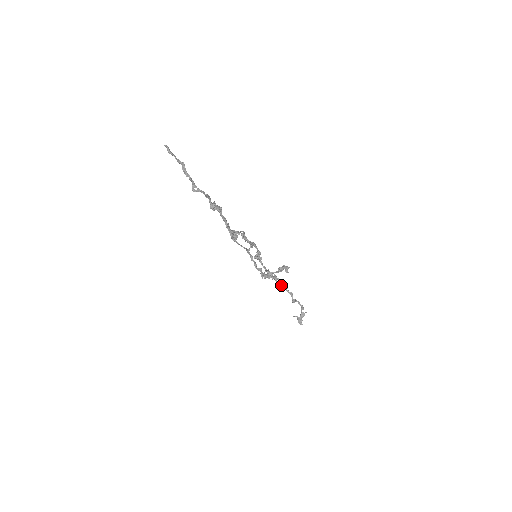
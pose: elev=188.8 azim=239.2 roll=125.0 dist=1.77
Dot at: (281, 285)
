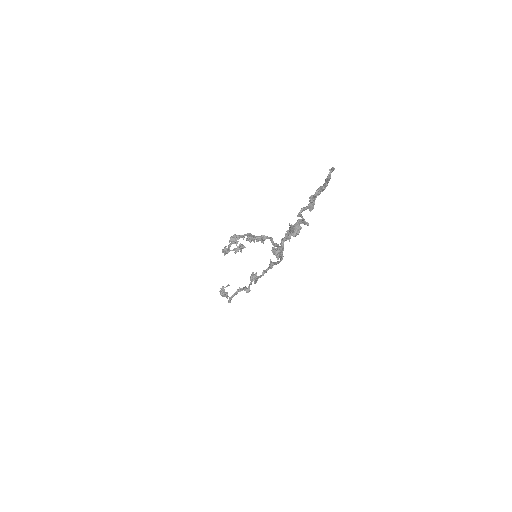
Dot at: (255, 282)
